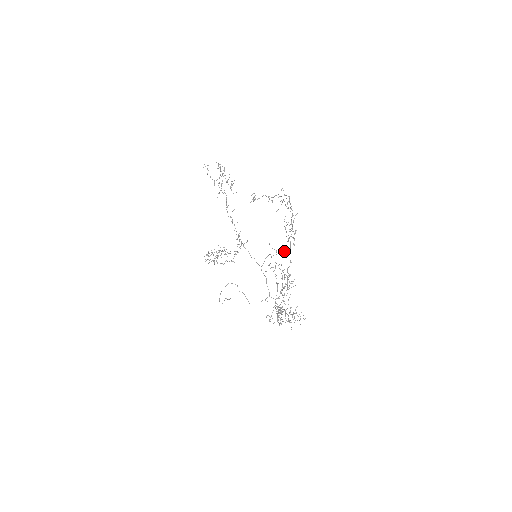
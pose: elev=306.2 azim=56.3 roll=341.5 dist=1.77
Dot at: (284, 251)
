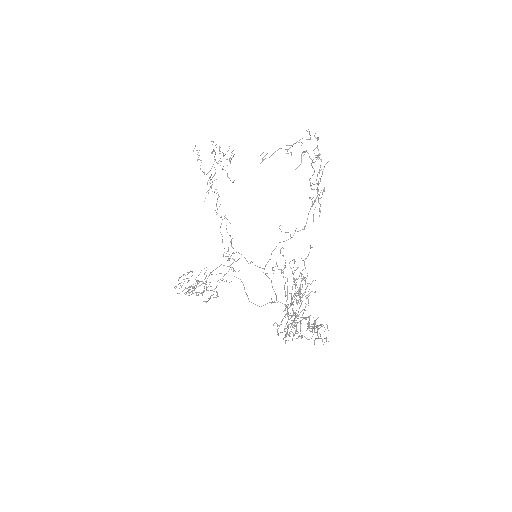
Dot at: occluded
